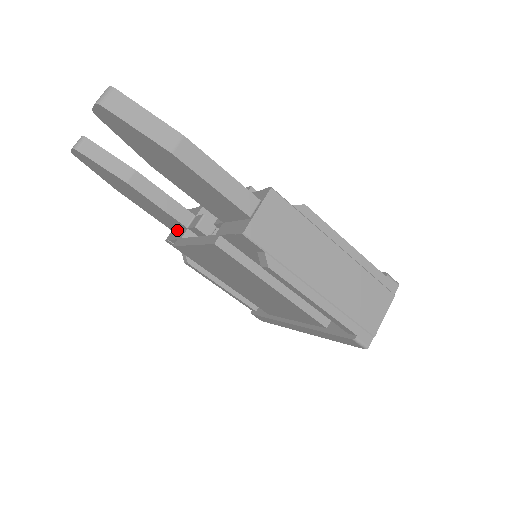
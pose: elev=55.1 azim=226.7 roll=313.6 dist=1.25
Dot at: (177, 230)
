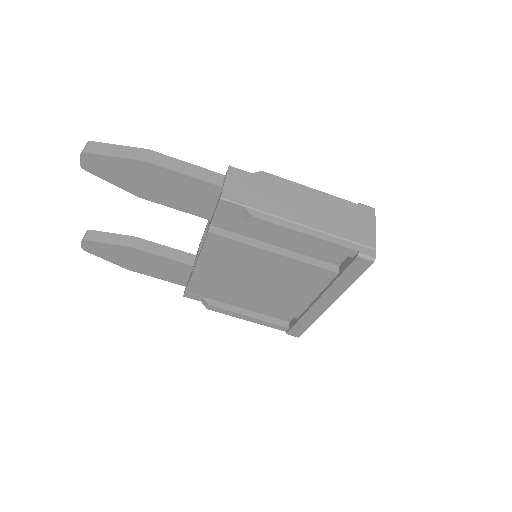
Dot at: (188, 279)
